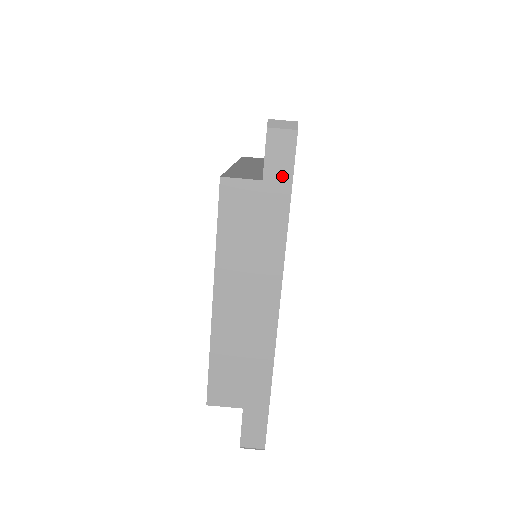
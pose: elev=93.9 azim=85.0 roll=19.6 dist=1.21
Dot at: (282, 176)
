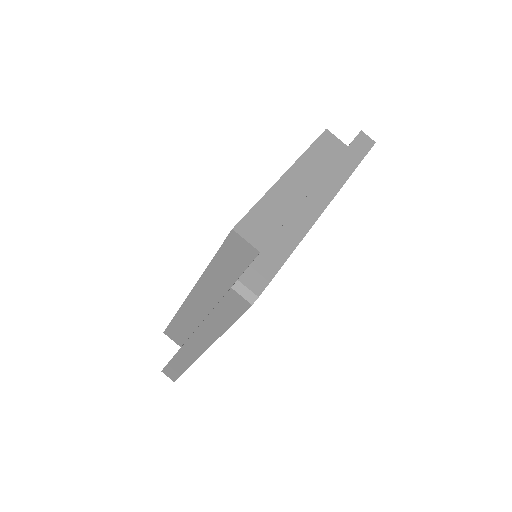
Dot at: (360, 151)
